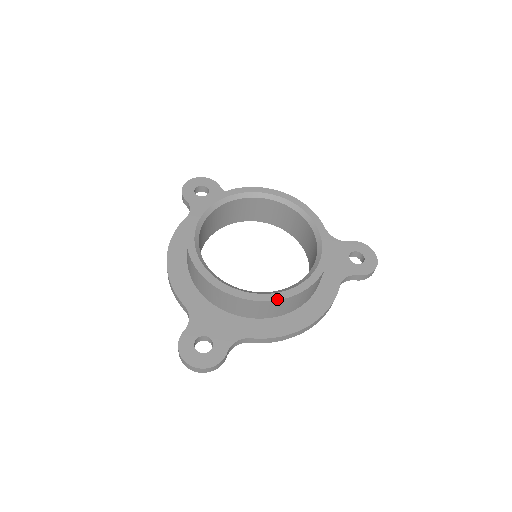
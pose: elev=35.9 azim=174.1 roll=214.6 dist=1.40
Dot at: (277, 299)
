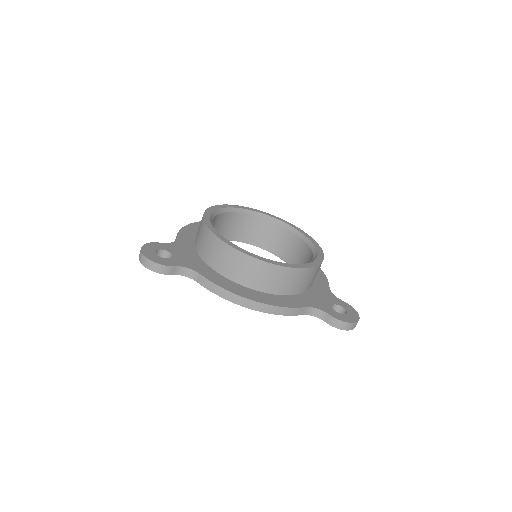
Dot at: (241, 251)
